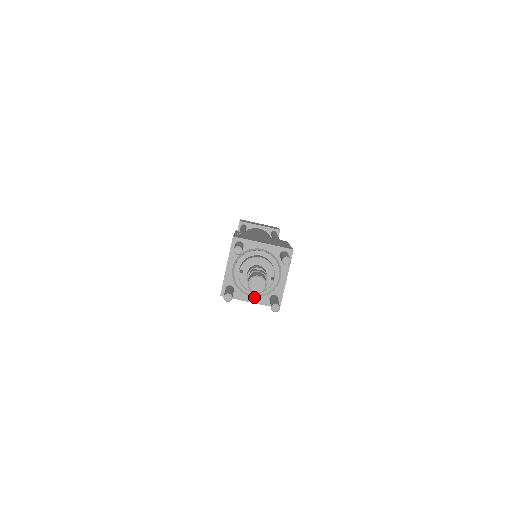
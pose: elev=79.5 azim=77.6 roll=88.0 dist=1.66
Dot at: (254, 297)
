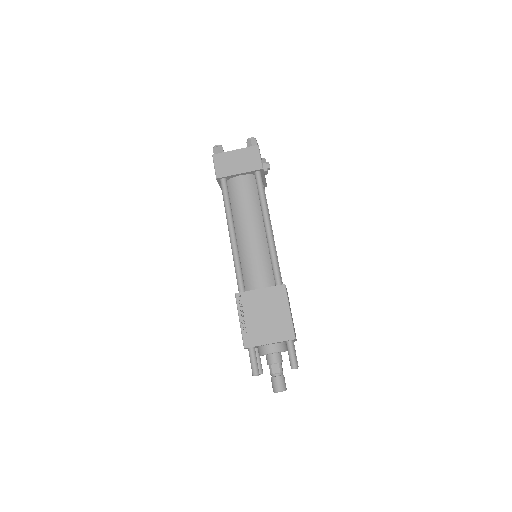
Dot at: occluded
